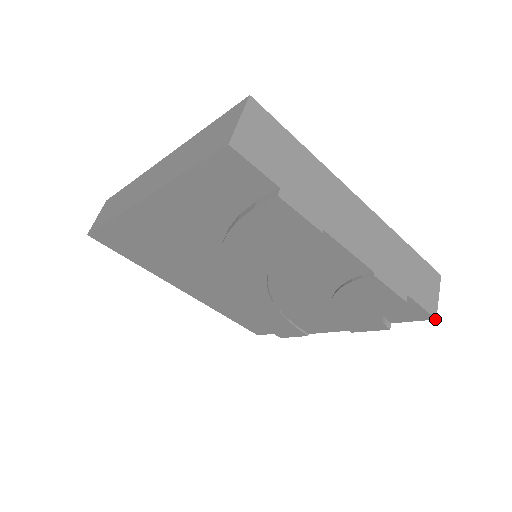
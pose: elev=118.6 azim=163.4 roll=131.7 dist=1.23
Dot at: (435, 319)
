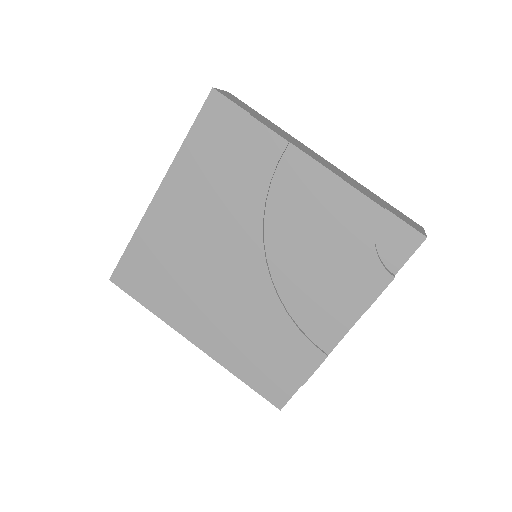
Dot at: occluded
